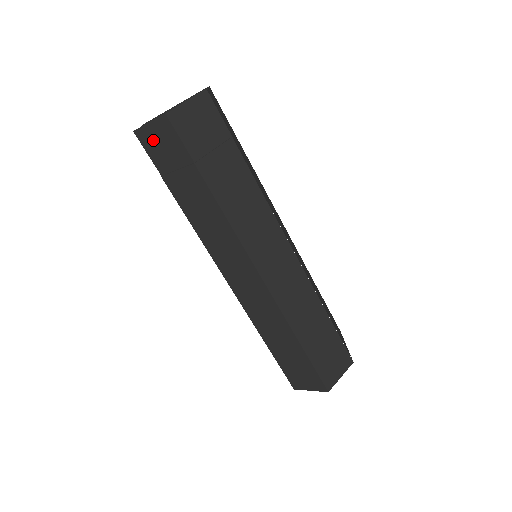
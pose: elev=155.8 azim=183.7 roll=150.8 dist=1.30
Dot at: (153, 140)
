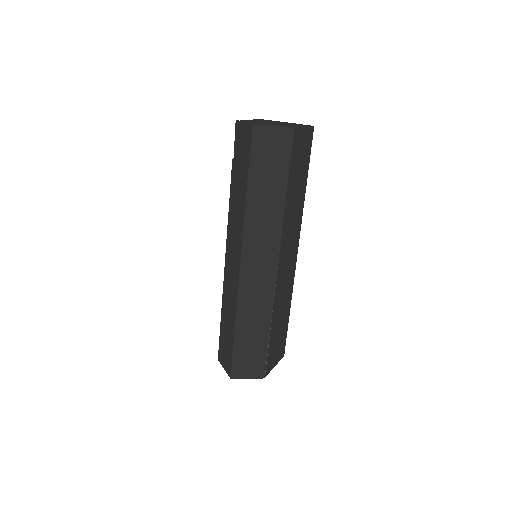
Dot at: (241, 134)
